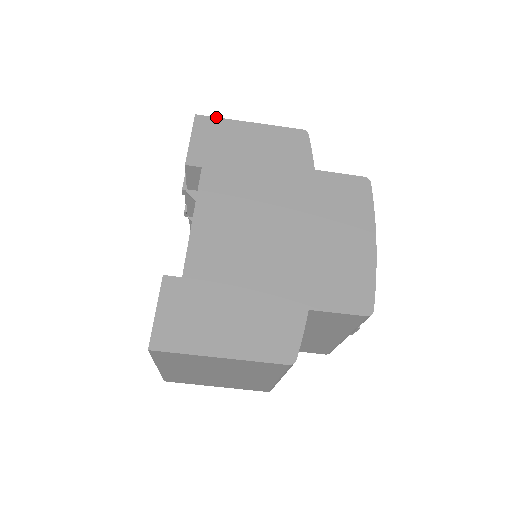
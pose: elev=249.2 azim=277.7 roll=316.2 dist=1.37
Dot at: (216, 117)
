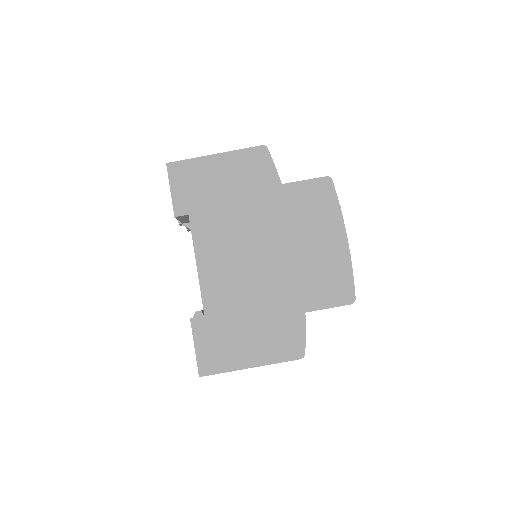
Dot at: (184, 160)
